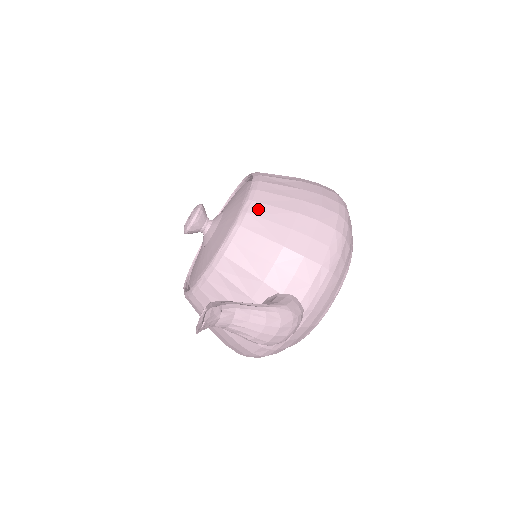
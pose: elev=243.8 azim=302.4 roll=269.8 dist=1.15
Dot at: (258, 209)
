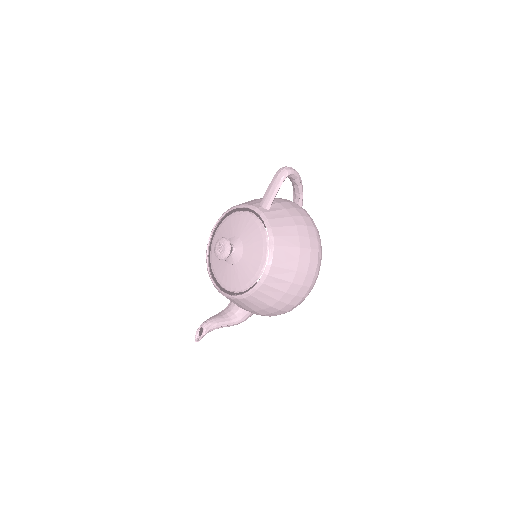
Dot at: (251, 299)
